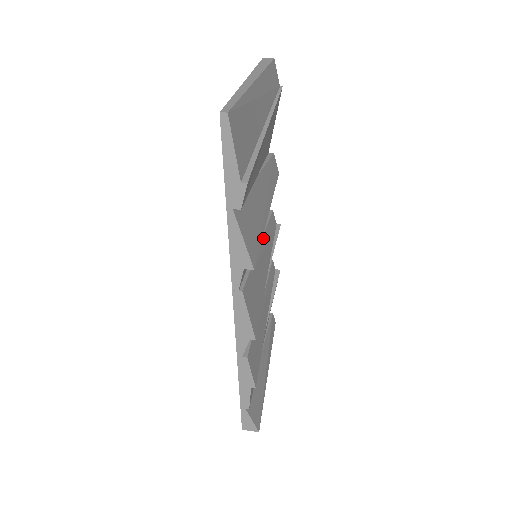
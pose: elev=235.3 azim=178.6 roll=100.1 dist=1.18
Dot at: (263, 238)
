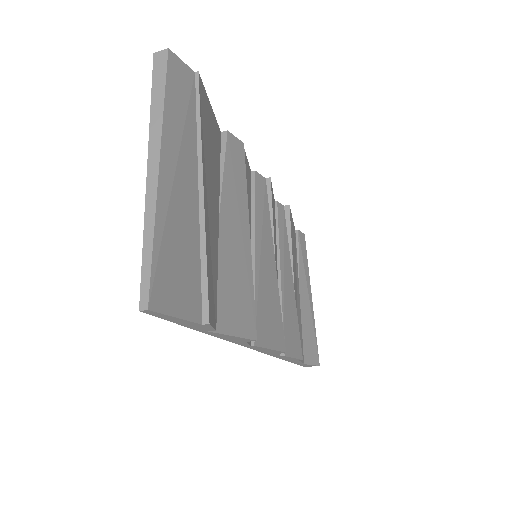
Dot at: (256, 234)
